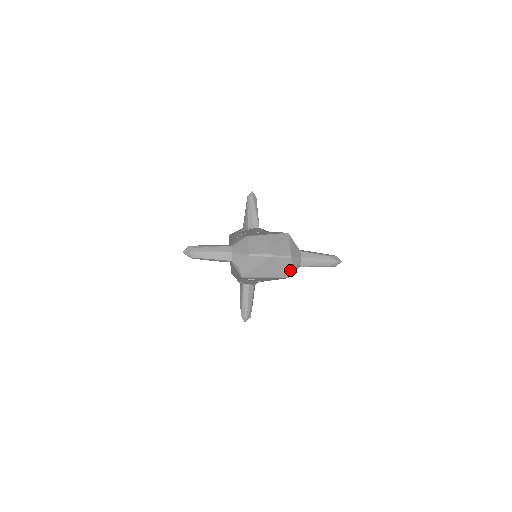
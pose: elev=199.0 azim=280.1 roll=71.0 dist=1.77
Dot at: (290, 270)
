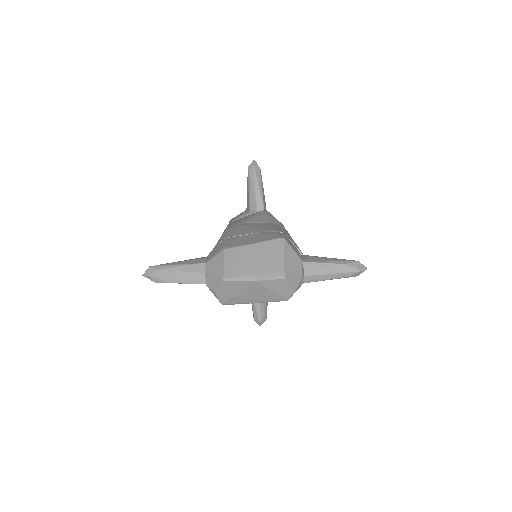
Dot at: (287, 292)
